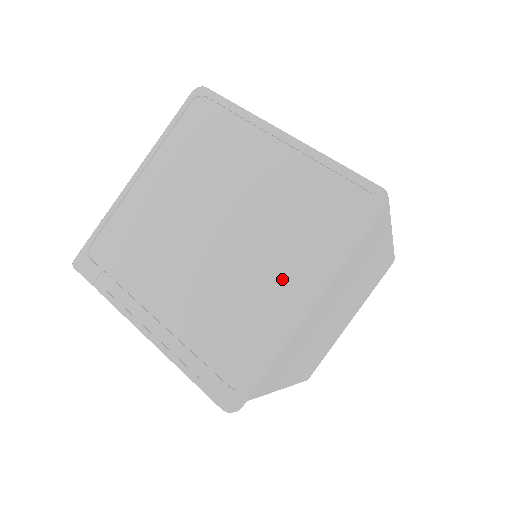
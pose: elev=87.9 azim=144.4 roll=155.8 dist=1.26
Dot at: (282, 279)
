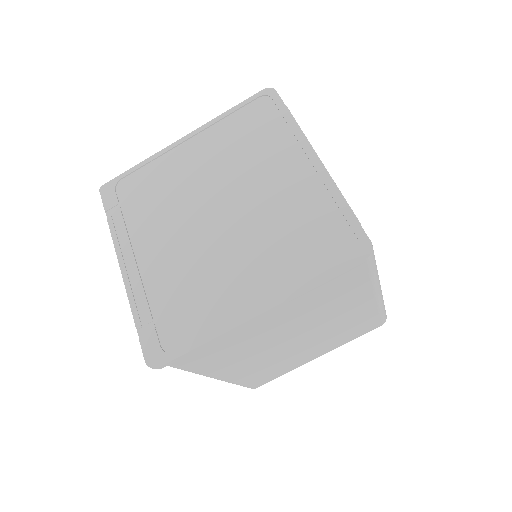
Dot at: (248, 279)
